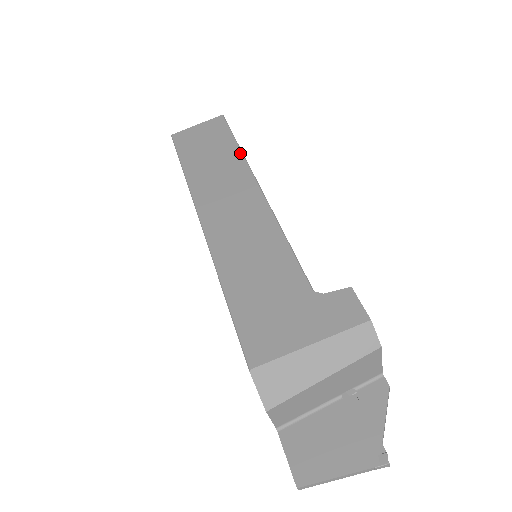
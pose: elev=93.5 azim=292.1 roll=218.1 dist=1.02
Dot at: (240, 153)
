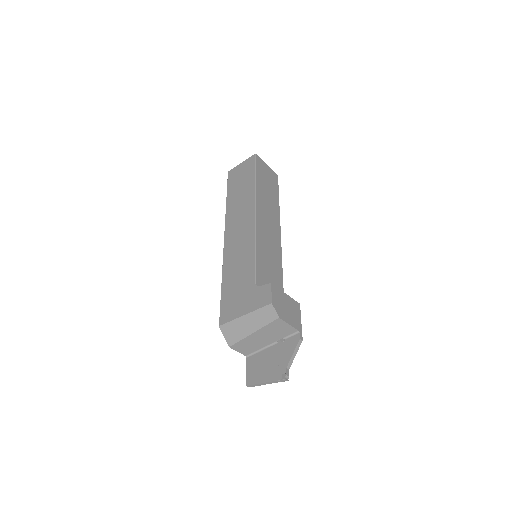
Dot at: (254, 187)
